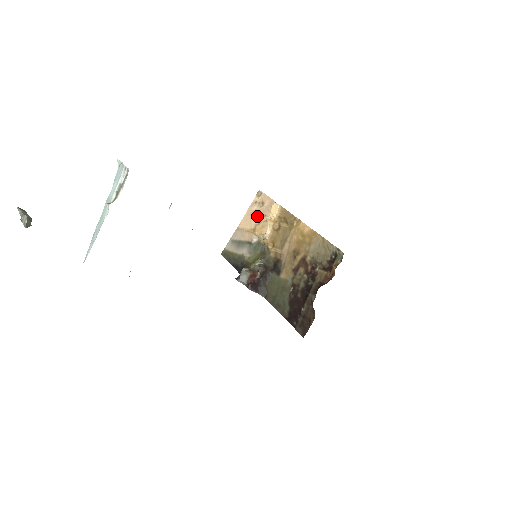
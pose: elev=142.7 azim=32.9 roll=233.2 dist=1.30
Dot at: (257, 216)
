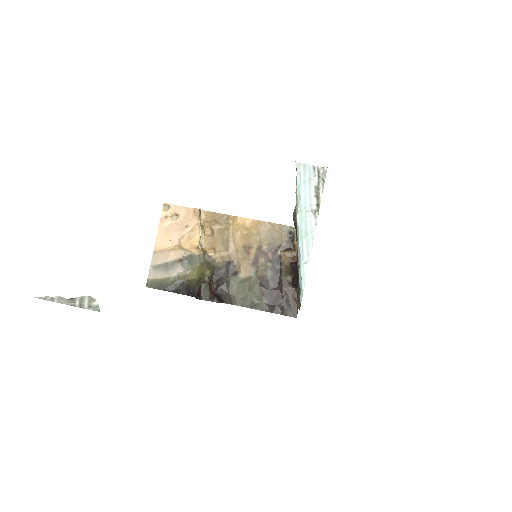
Dot at: (176, 230)
